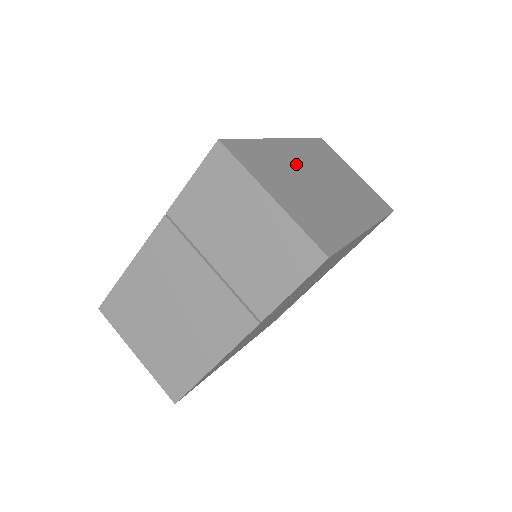
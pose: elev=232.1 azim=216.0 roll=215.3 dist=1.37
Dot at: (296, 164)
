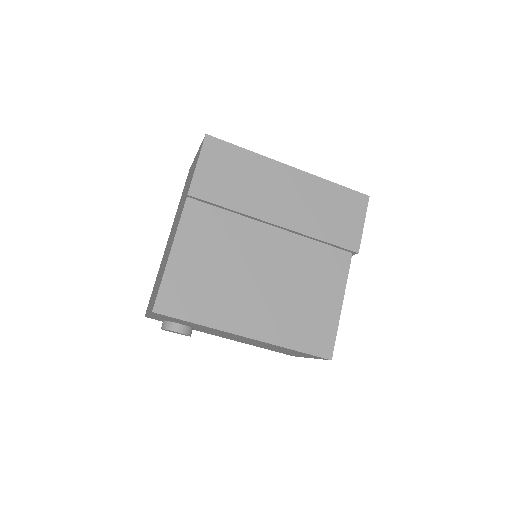
Dot at: occluded
